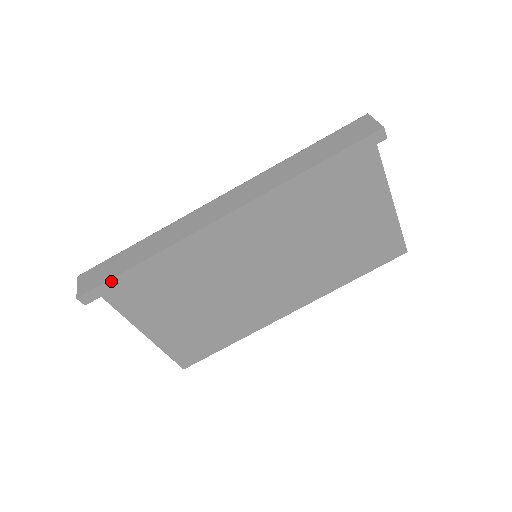
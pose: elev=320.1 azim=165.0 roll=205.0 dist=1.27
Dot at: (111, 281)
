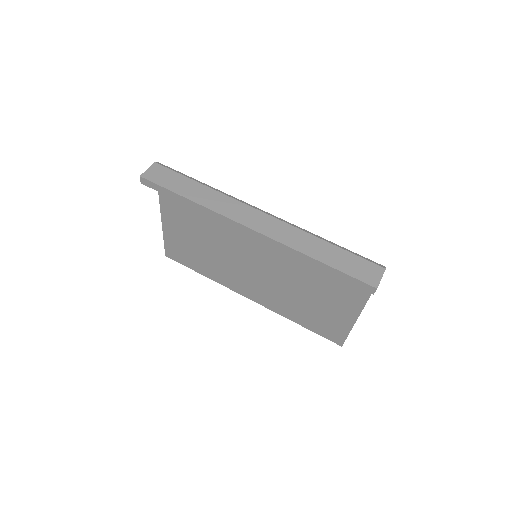
Dot at: (164, 189)
